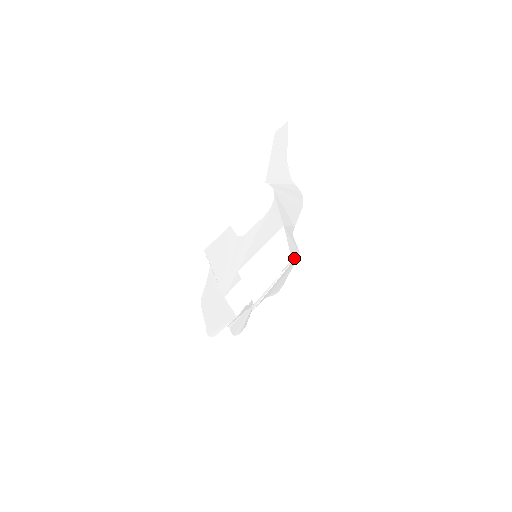
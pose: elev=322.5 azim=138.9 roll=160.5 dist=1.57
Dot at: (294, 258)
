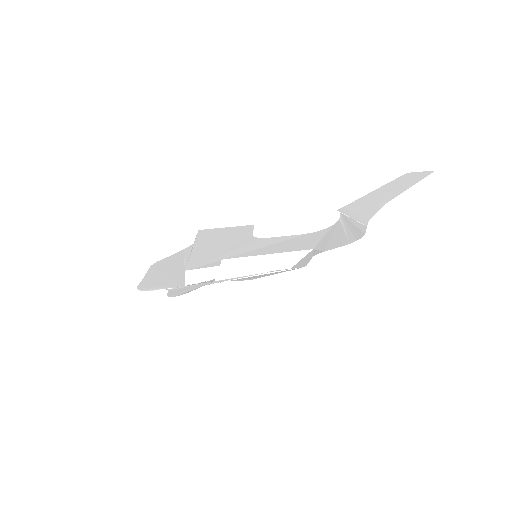
Dot at: (295, 268)
